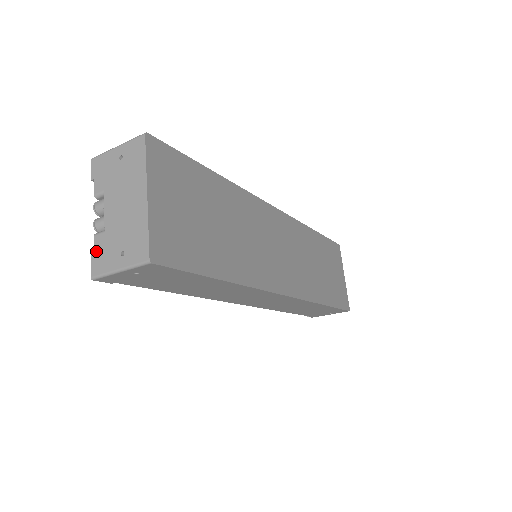
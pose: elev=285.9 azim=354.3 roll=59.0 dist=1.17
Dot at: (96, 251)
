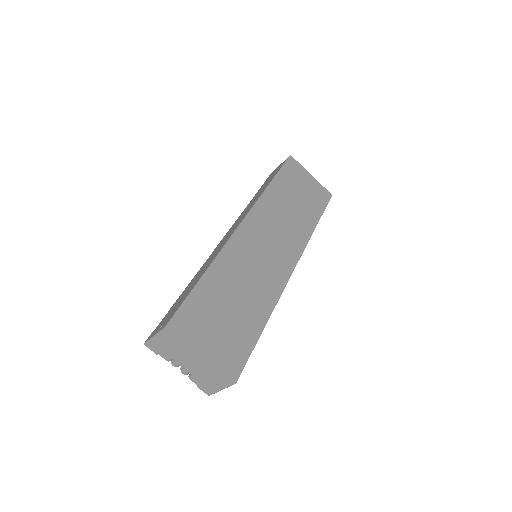
Dot at: (198, 385)
